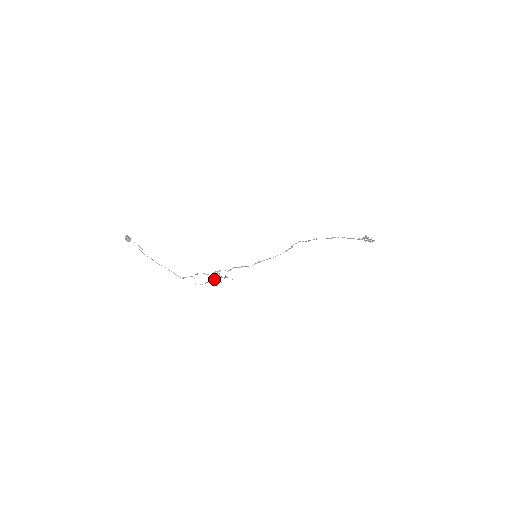
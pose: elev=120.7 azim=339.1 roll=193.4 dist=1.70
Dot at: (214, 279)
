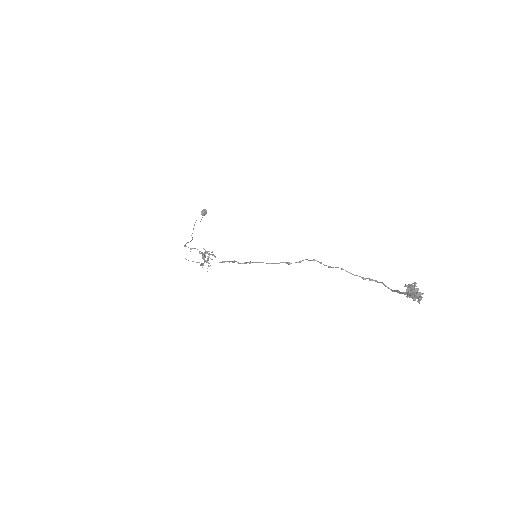
Dot at: (203, 263)
